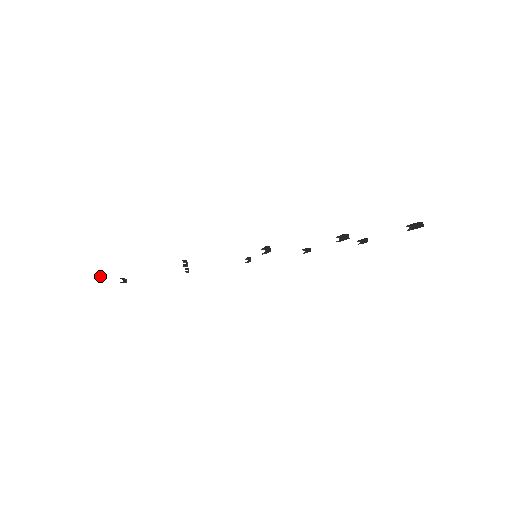
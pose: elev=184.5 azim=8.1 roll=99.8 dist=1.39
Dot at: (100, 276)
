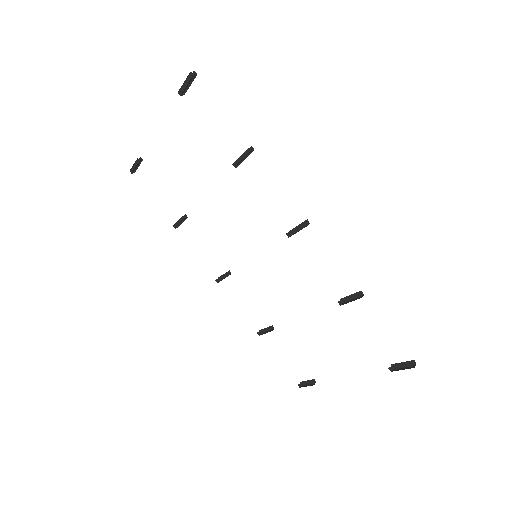
Dot at: (190, 82)
